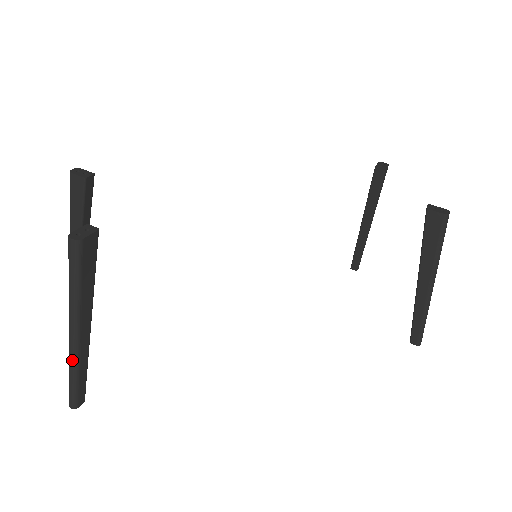
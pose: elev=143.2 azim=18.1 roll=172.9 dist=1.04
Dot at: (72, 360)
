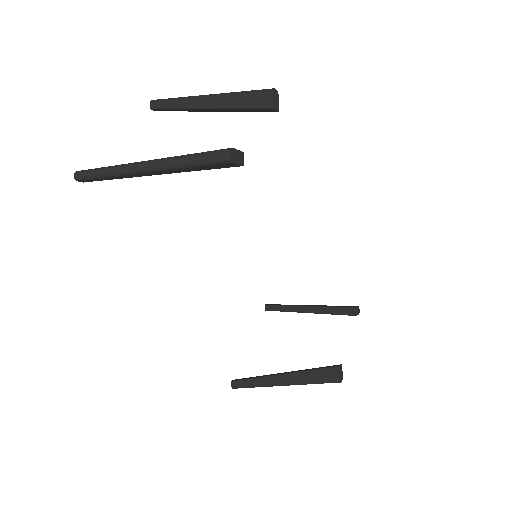
Dot at: (120, 170)
